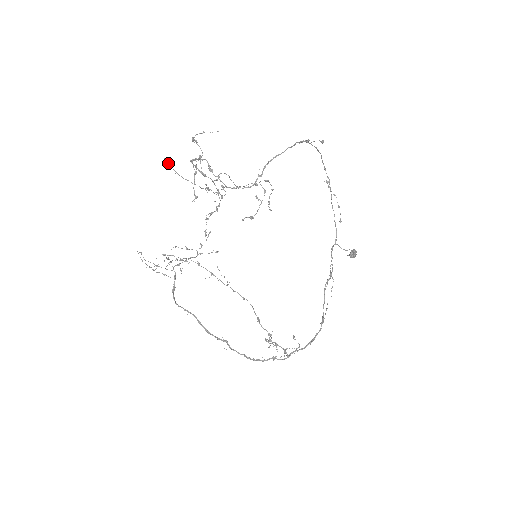
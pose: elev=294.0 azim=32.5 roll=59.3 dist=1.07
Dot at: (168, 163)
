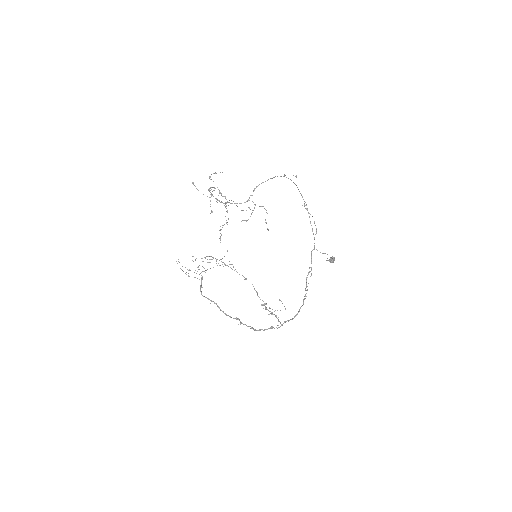
Dot at: occluded
